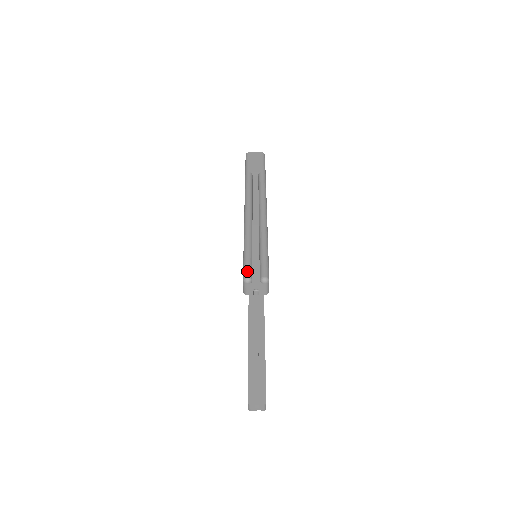
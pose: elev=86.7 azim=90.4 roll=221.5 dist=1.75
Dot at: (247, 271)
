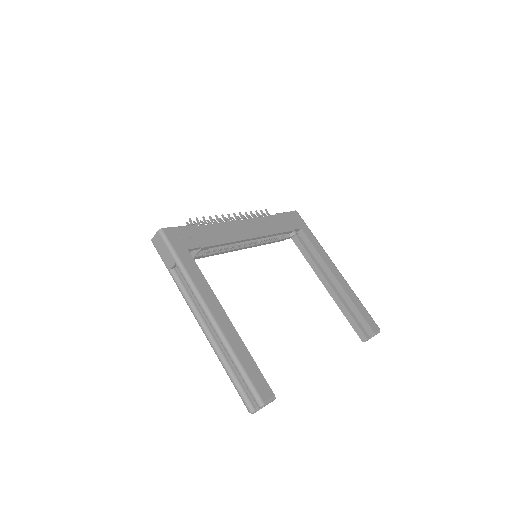
Dot at: (245, 405)
